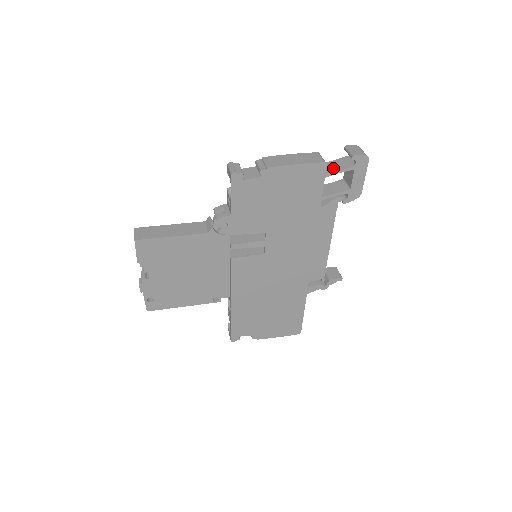
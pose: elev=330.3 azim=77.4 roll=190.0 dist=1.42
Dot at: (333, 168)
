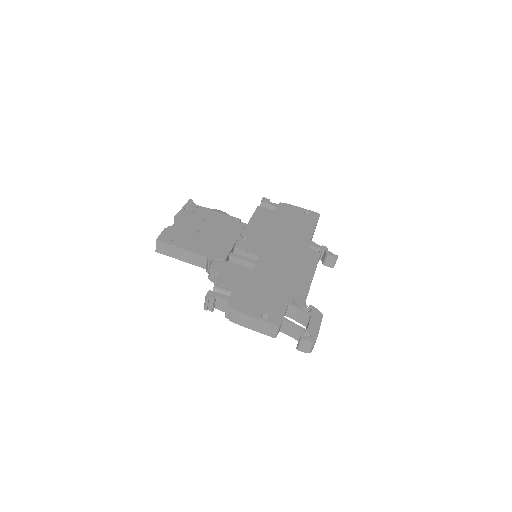
Dot at: (288, 331)
